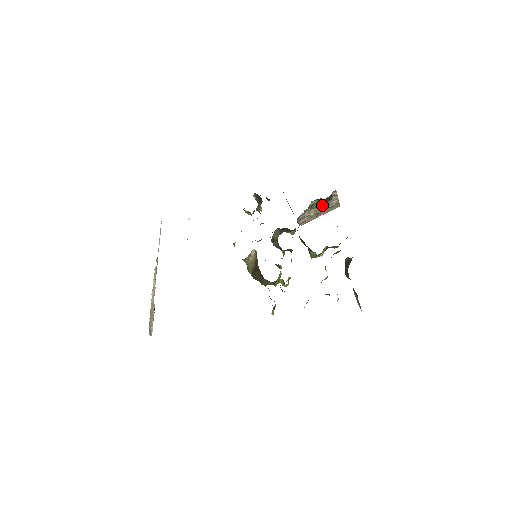
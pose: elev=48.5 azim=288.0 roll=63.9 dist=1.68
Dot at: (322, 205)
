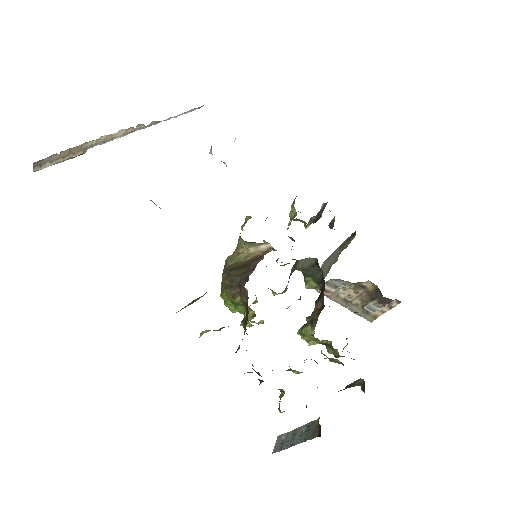
Dot at: (365, 299)
